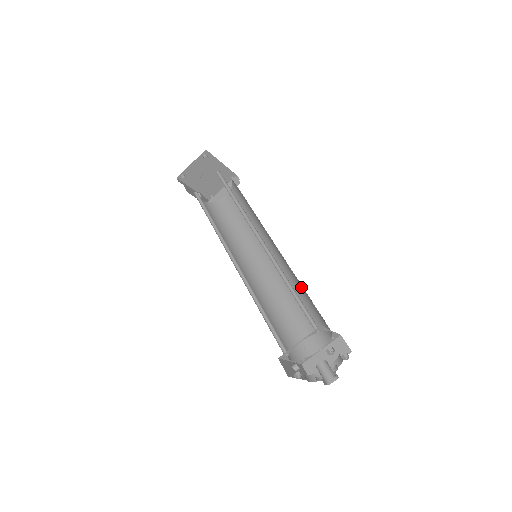
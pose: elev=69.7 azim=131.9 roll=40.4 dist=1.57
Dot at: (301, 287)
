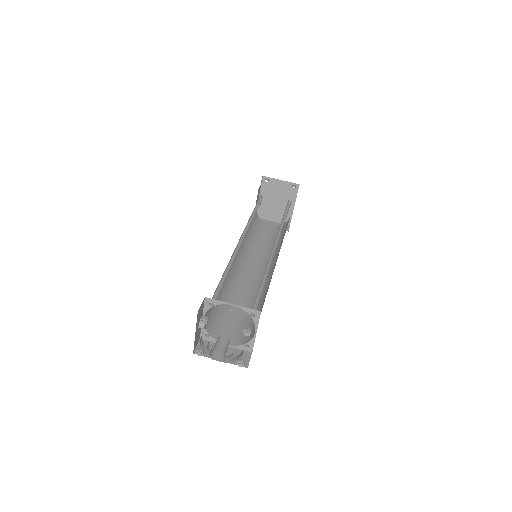
Dot at: (263, 300)
